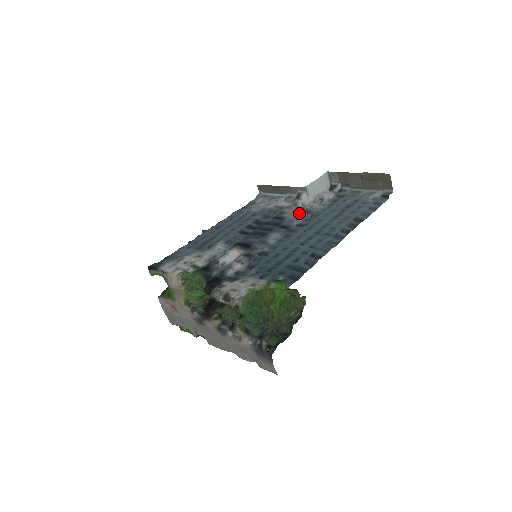
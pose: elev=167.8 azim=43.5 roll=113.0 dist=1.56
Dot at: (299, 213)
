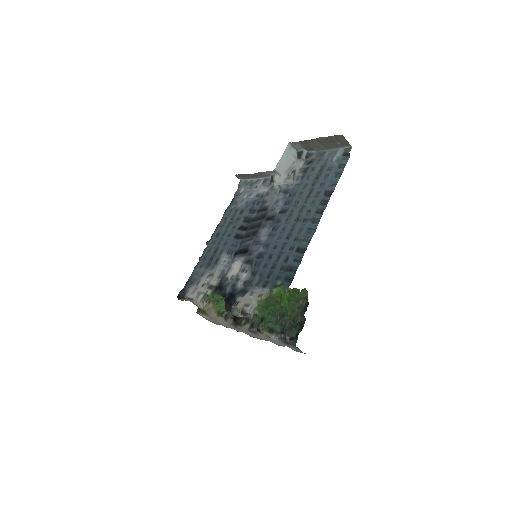
Dot at: (278, 197)
